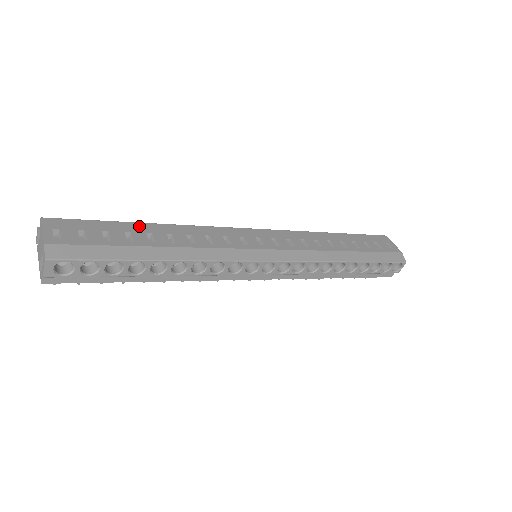
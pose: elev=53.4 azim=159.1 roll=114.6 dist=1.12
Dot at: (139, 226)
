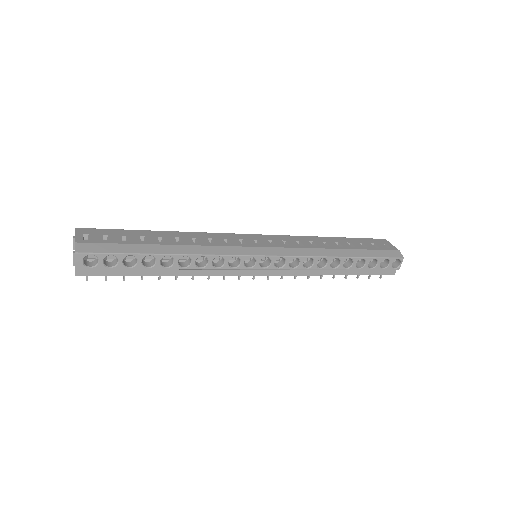
Dot at: (152, 232)
